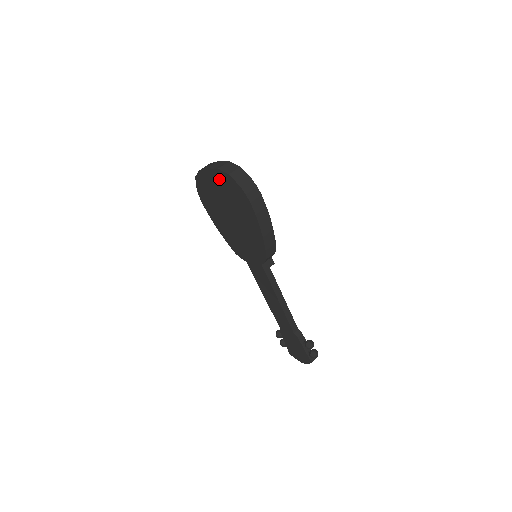
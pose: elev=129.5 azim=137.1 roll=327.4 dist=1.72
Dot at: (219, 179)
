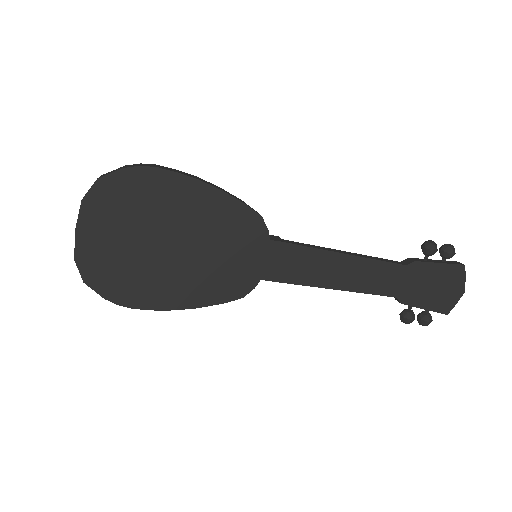
Dot at: (100, 215)
